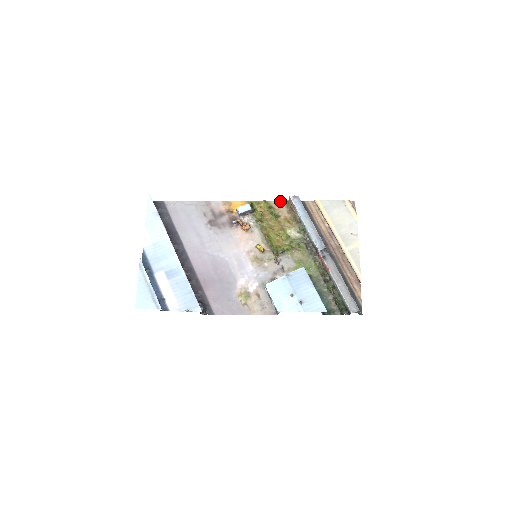
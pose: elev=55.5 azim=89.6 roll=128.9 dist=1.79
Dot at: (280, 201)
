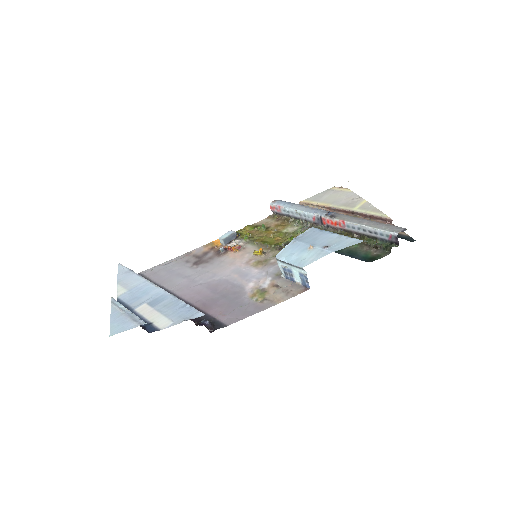
Dot at: (264, 219)
